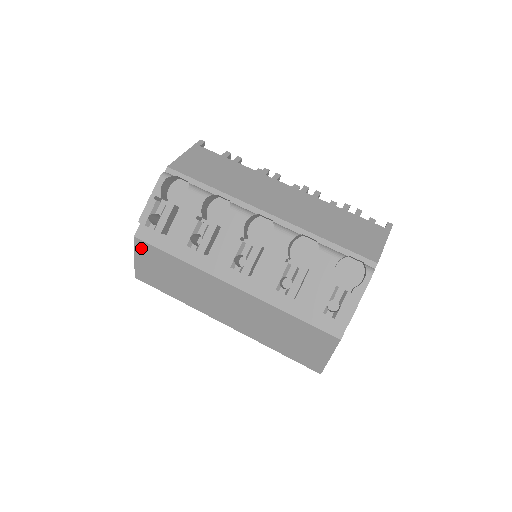
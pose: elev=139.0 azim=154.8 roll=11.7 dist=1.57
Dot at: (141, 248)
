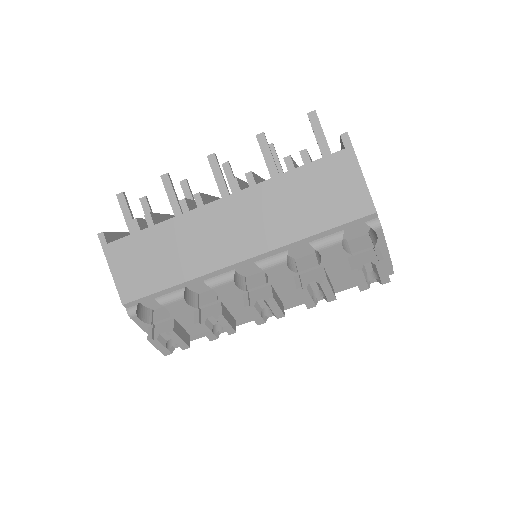
Dot at: occluded
